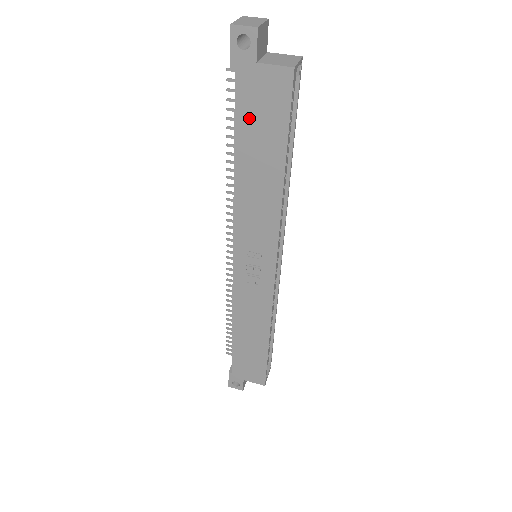
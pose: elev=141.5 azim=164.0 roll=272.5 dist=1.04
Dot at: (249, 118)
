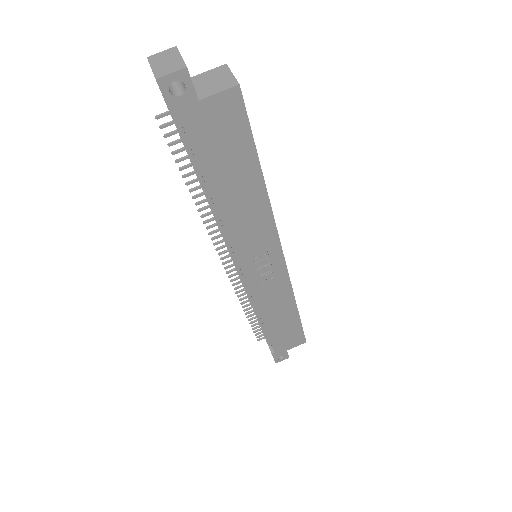
Dot at: (211, 153)
